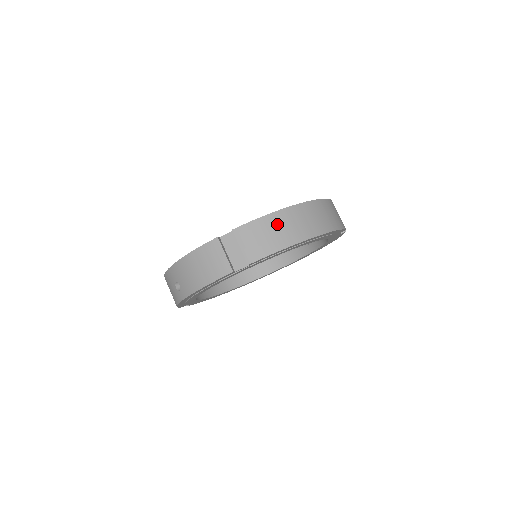
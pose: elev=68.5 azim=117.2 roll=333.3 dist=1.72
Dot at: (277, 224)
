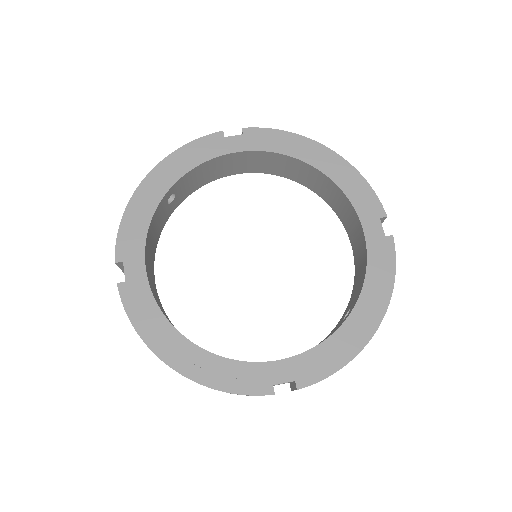
Dot at: occluded
